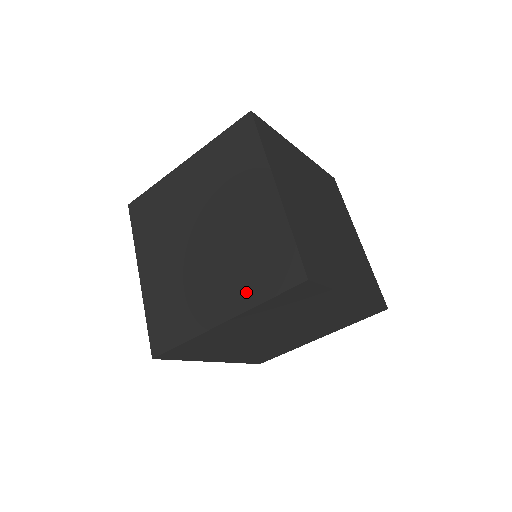
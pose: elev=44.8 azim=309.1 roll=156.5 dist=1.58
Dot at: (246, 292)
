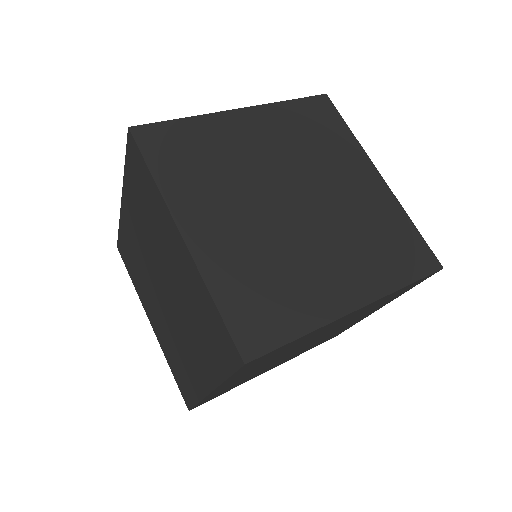
Dot at: (211, 364)
